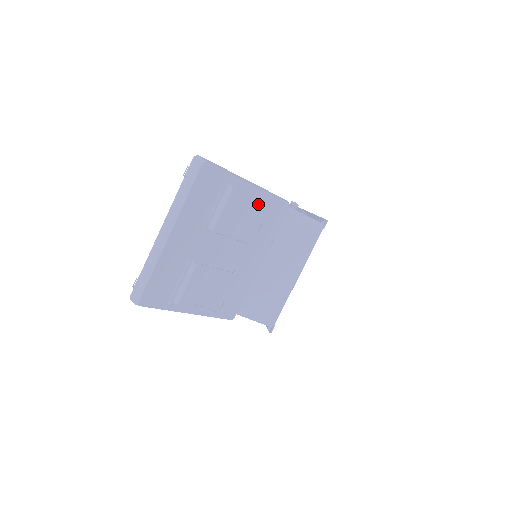
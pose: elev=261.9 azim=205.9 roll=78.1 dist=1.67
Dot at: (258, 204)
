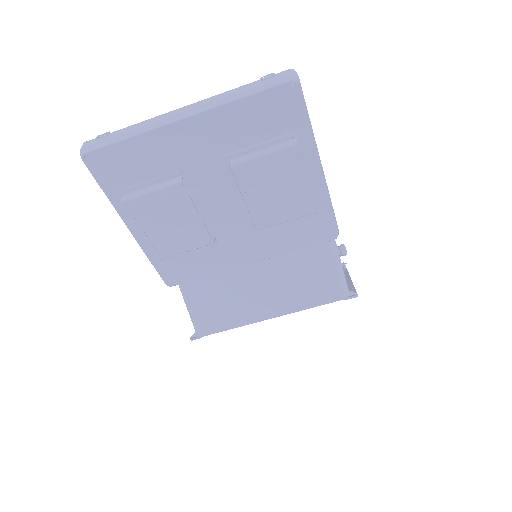
Dot at: (306, 195)
